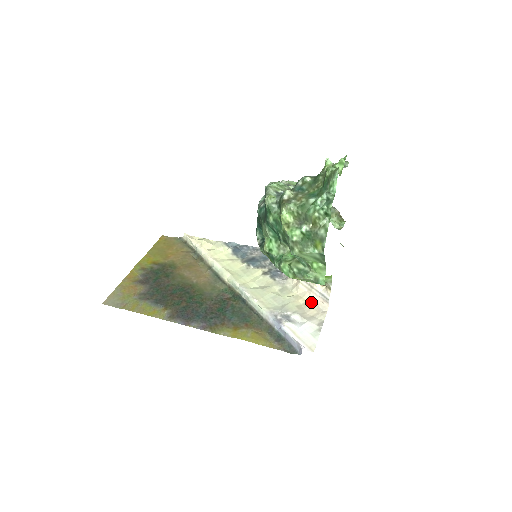
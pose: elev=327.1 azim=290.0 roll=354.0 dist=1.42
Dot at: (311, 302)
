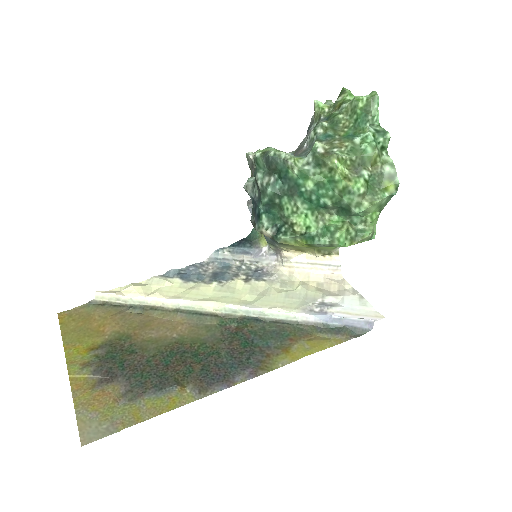
Dot at: (322, 279)
